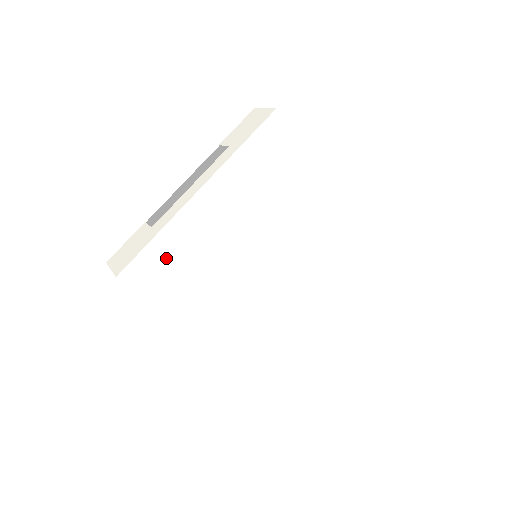
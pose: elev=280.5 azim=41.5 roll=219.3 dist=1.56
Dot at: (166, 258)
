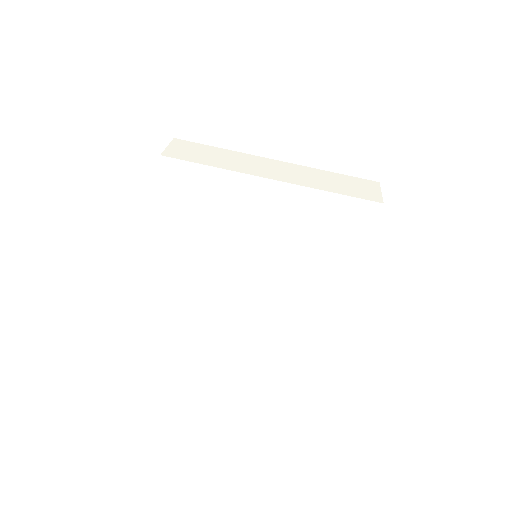
Dot at: (173, 296)
